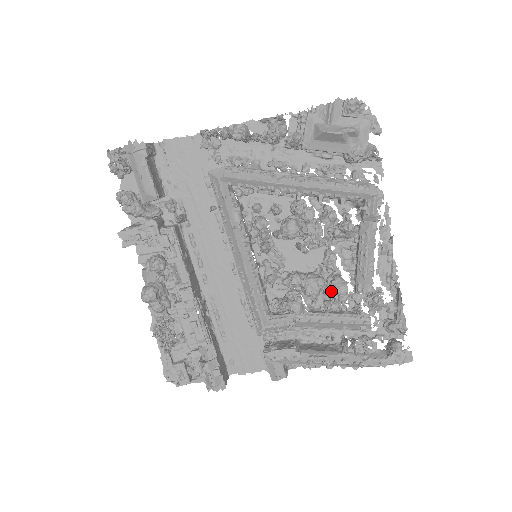
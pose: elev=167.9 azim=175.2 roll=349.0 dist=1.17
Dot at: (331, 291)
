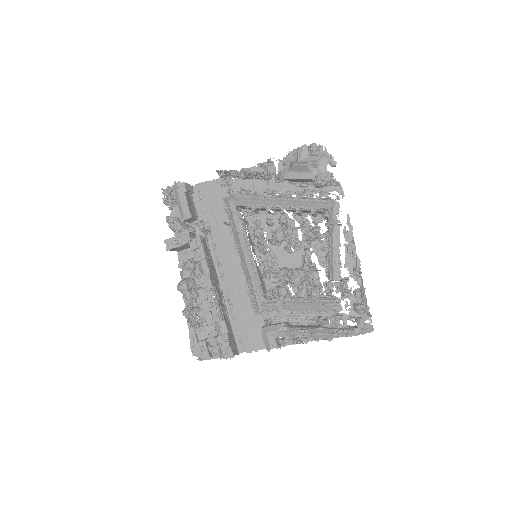
Dot at: (308, 278)
